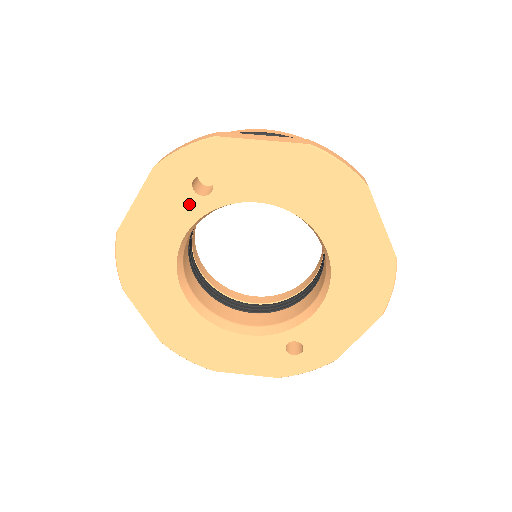
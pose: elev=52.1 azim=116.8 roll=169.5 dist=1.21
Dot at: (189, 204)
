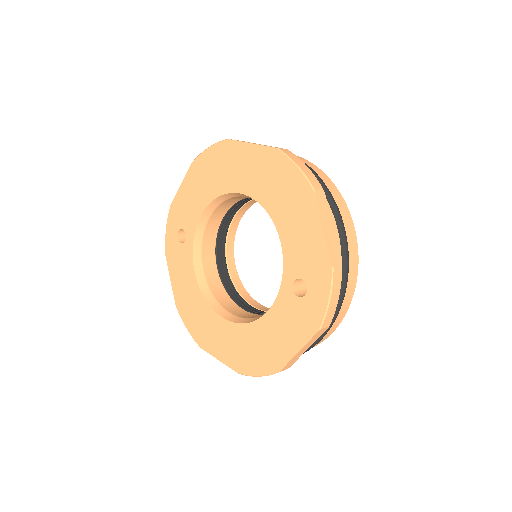
Dot at: (185, 253)
